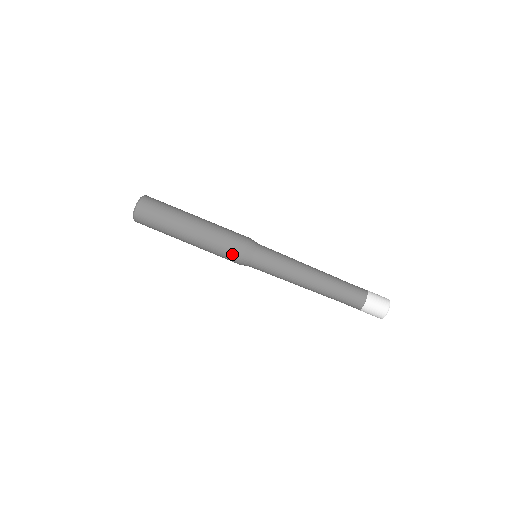
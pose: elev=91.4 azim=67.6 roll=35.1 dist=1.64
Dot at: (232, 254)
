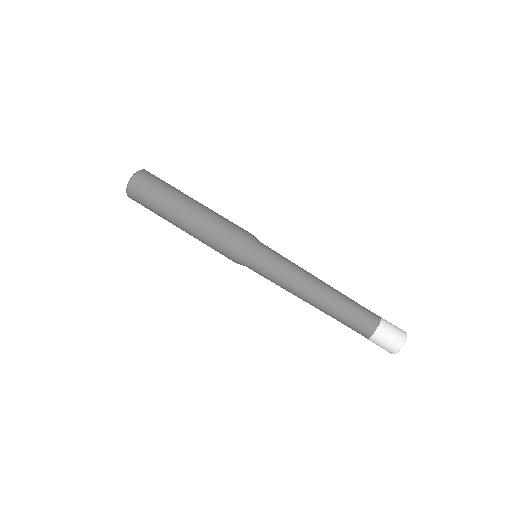
Dot at: (236, 235)
